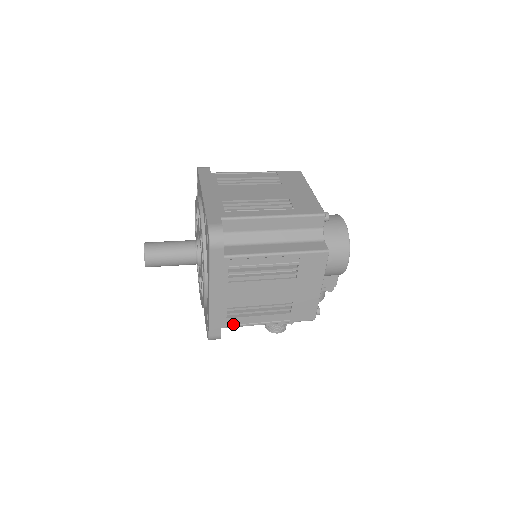
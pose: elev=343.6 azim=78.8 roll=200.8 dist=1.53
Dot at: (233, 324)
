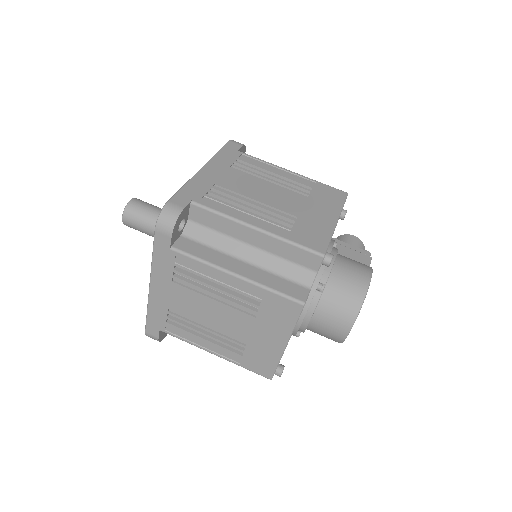
Dot at: occluded
